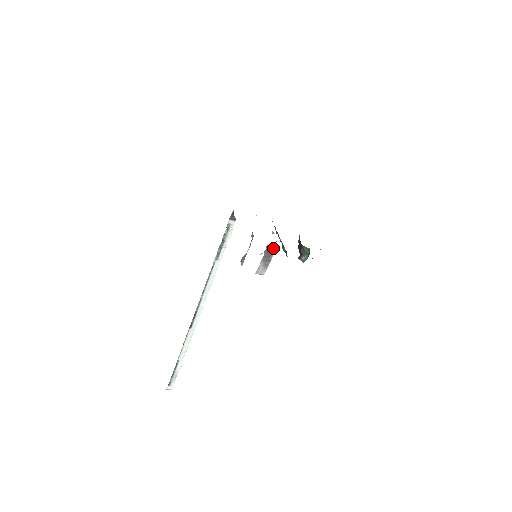
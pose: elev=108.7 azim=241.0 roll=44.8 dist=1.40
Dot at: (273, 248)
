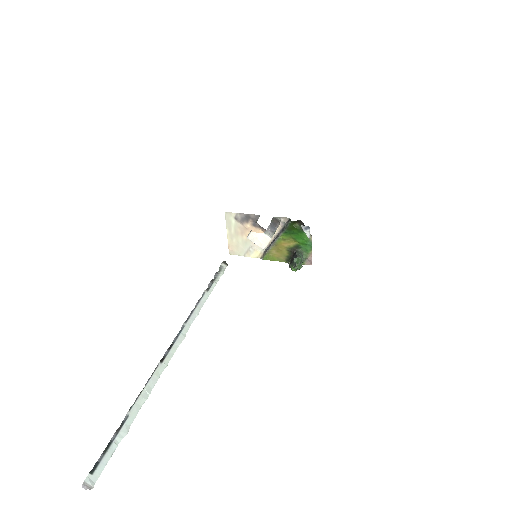
Dot at: (277, 222)
